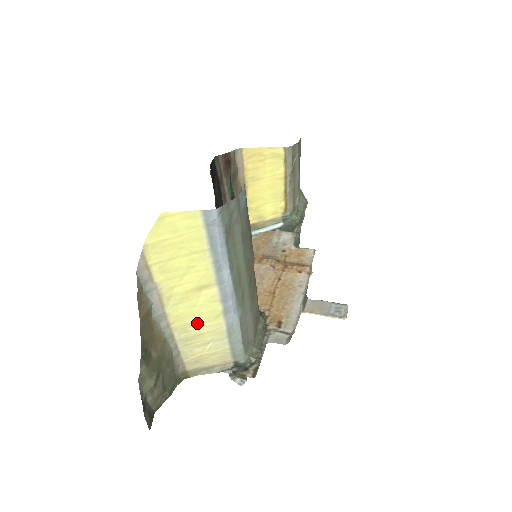
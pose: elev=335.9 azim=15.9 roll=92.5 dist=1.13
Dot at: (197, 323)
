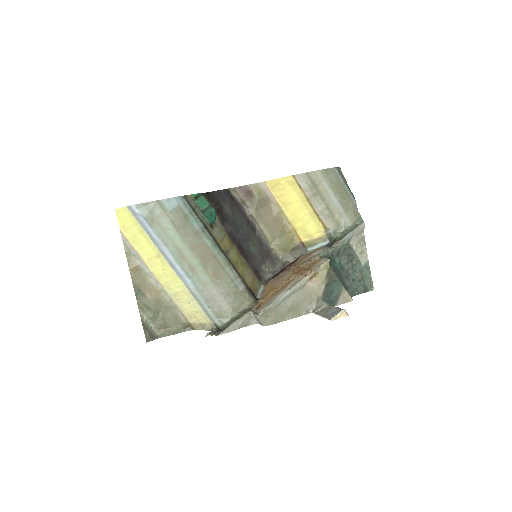
Dot at: (171, 283)
